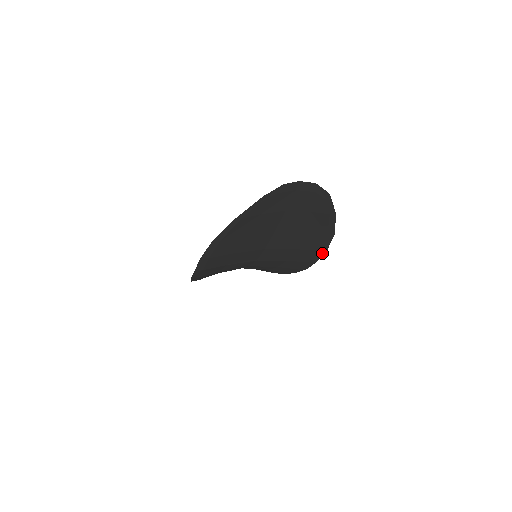
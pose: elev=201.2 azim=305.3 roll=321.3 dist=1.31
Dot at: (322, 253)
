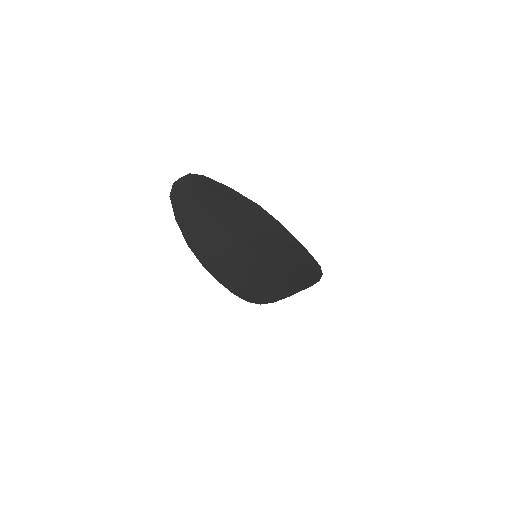
Dot at: (284, 228)
